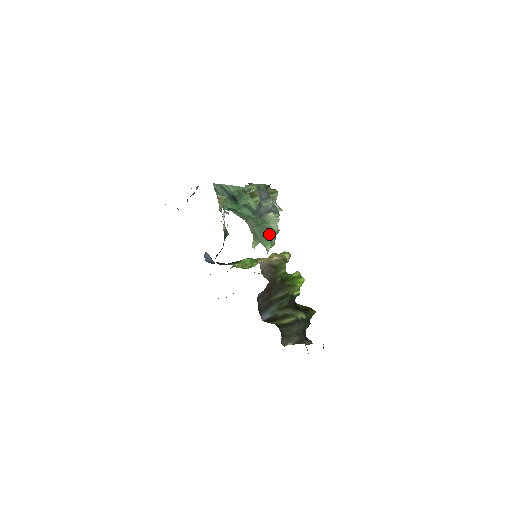
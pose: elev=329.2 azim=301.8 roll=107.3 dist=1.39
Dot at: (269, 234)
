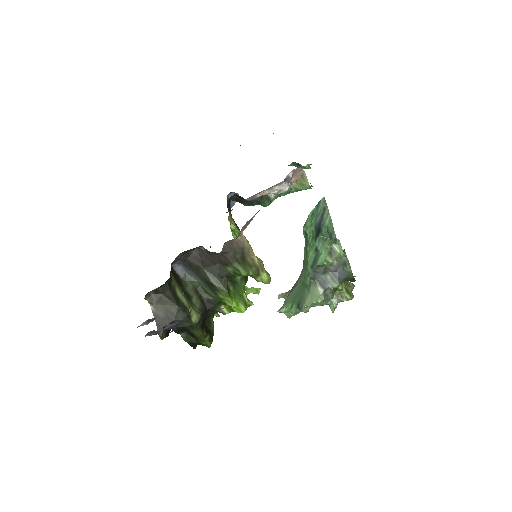
Dot at: (298, 300)
